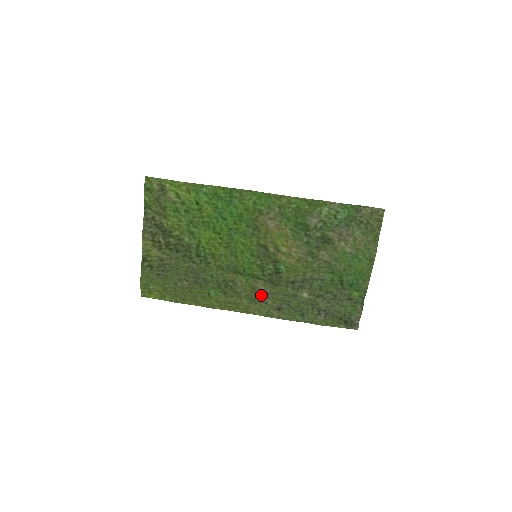
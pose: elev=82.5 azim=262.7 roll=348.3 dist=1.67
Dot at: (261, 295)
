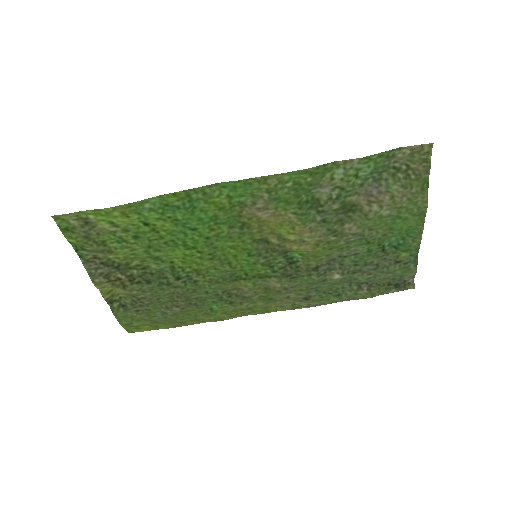
Dot at: (278, 292)
